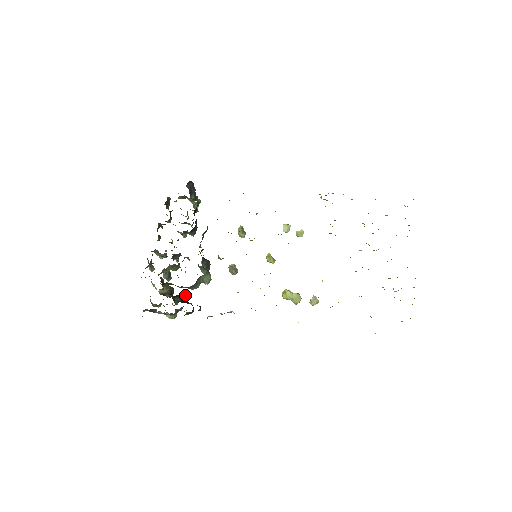
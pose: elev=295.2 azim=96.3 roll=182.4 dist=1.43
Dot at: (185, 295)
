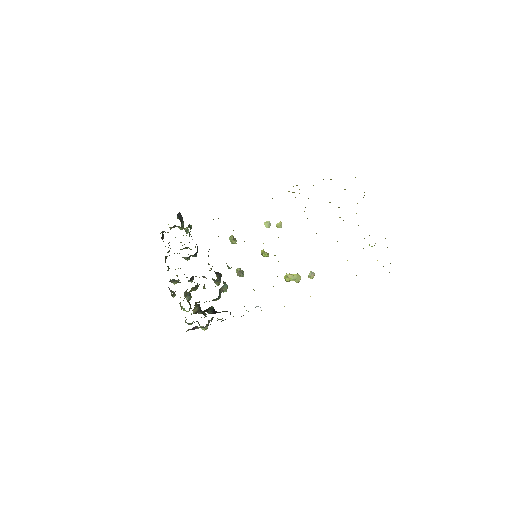
Dot at: (213, 307)
